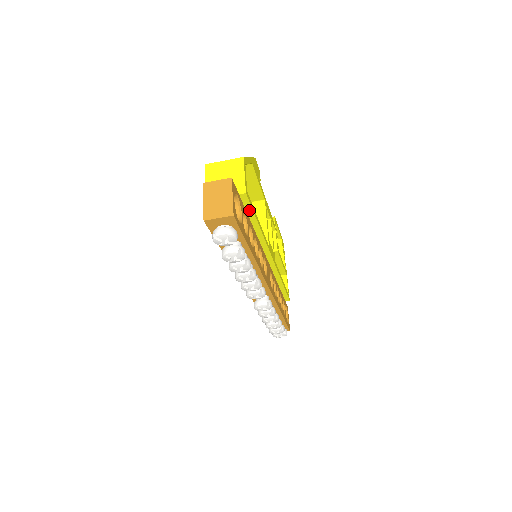
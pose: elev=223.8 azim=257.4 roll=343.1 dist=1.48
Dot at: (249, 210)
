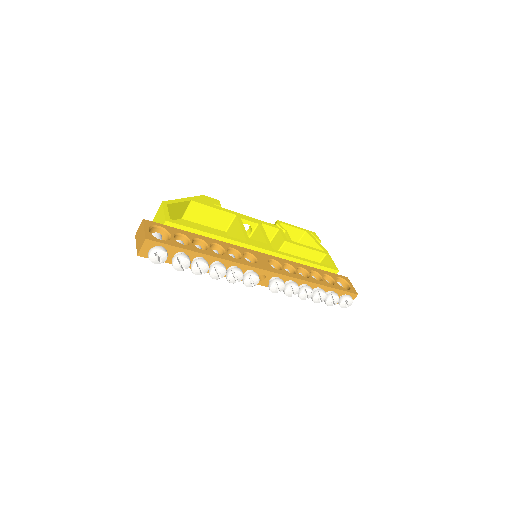
Dot at: (186, 229)
